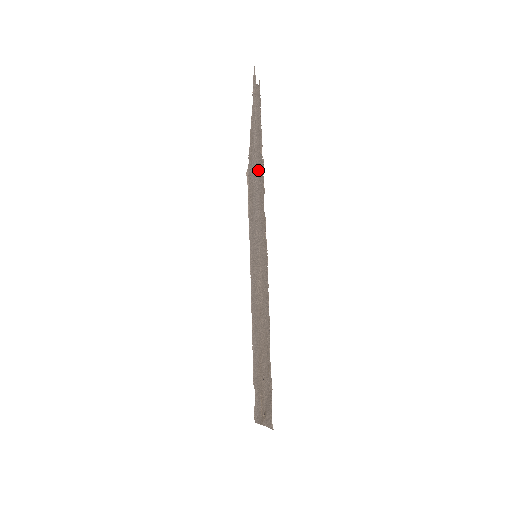
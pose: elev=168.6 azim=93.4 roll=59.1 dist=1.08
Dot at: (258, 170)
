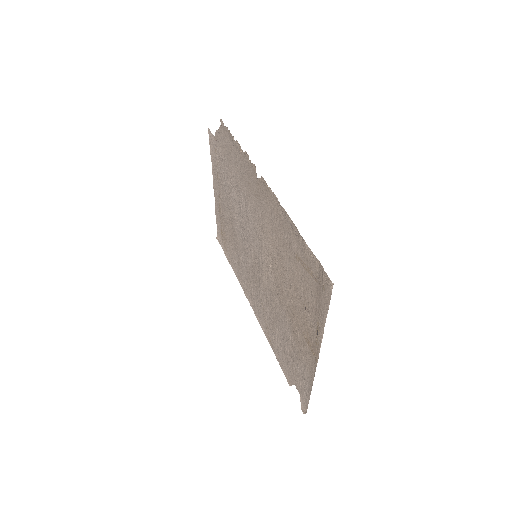
Dot at: (238, 181)
